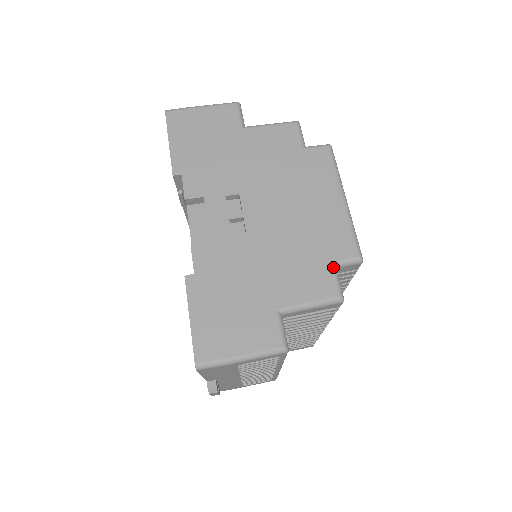
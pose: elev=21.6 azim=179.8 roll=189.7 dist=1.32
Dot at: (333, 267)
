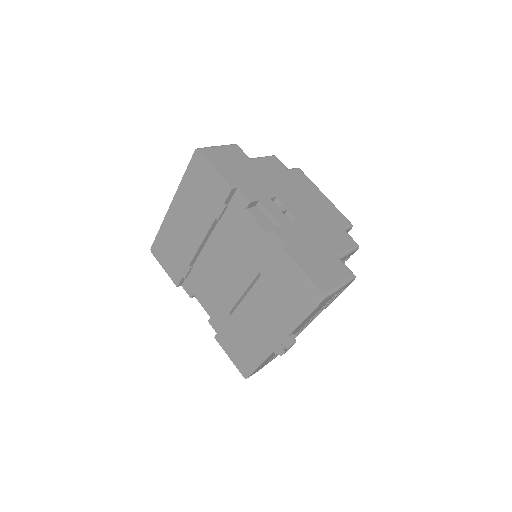
Dot at: (345, 230)
